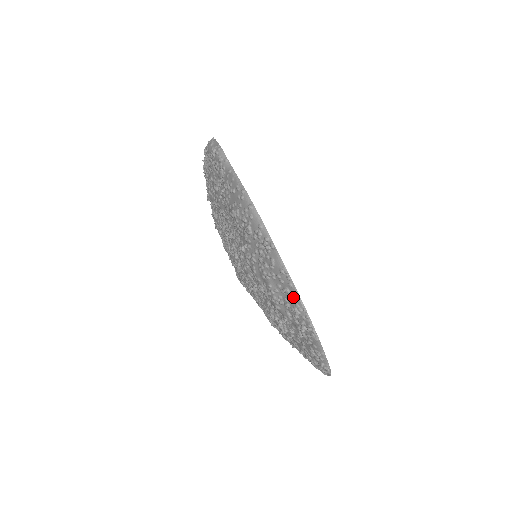
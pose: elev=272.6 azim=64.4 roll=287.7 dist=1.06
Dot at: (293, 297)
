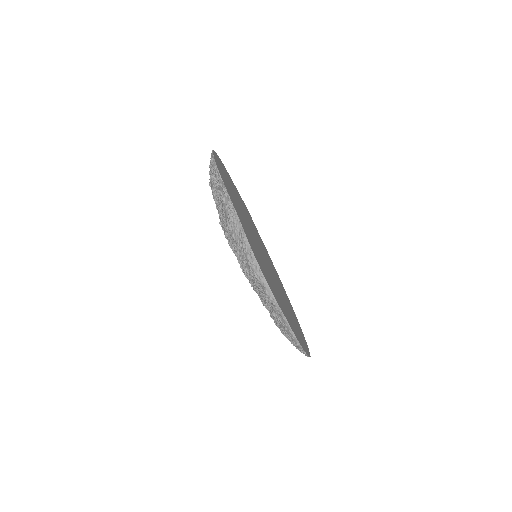
Dot at: occluded
